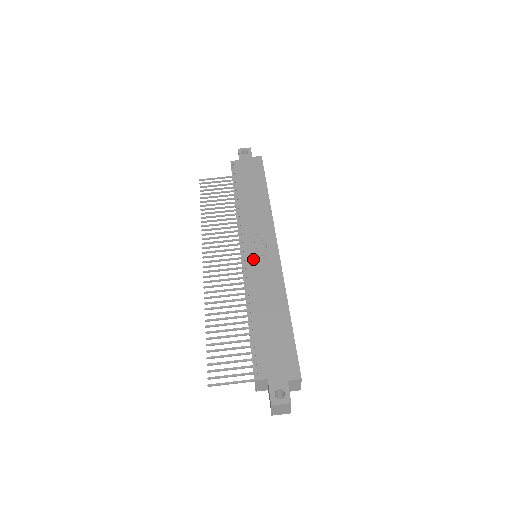
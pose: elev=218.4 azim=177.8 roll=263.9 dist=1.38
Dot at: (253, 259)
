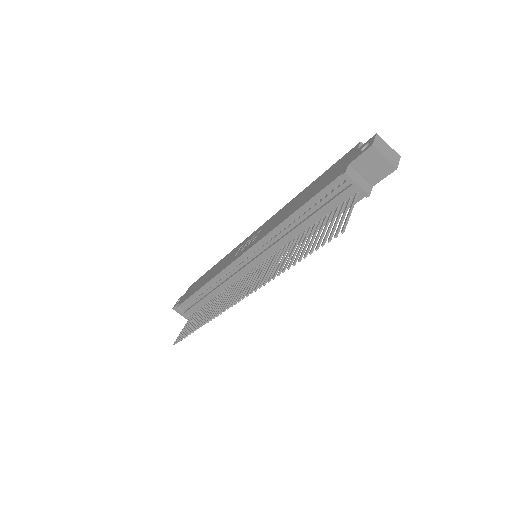
Dot at: (251, 243)
